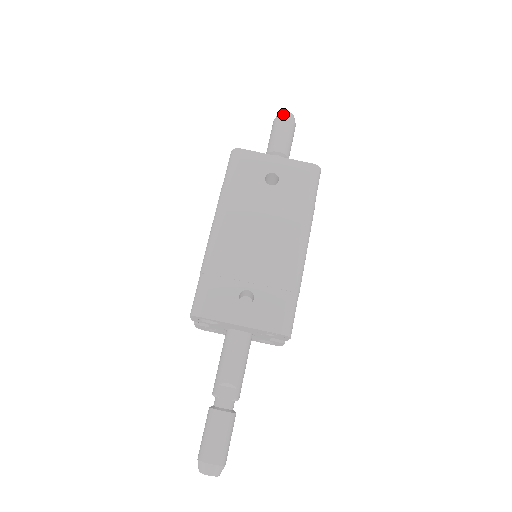
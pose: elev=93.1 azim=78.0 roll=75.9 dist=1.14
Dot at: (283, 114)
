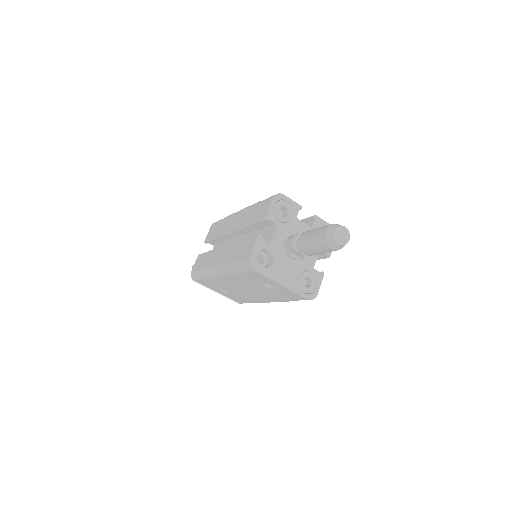
Dot at: (332, 245)
